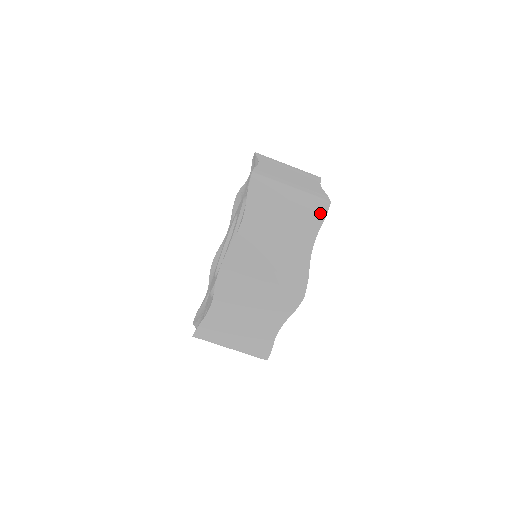
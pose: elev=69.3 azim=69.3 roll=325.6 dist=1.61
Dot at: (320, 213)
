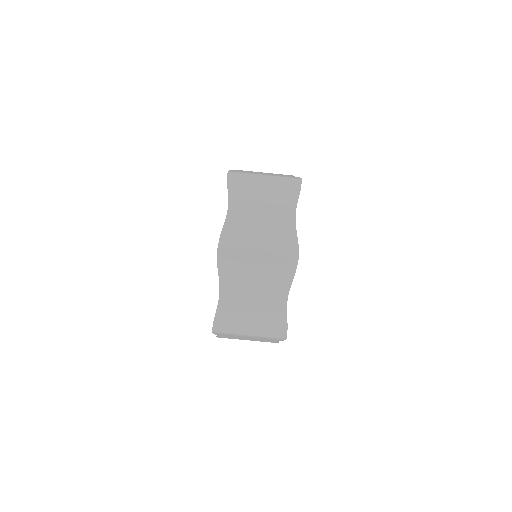
Dot at: (289, 271)
